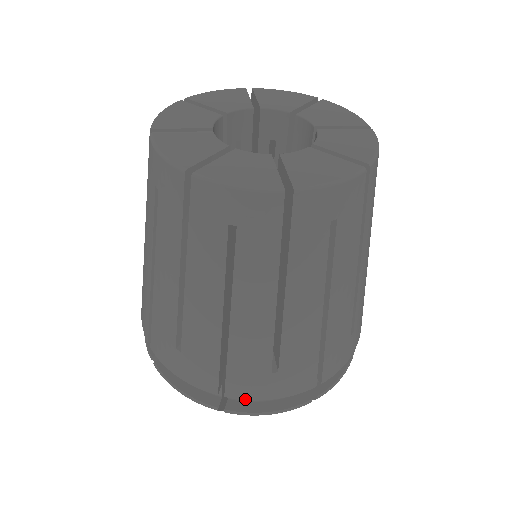
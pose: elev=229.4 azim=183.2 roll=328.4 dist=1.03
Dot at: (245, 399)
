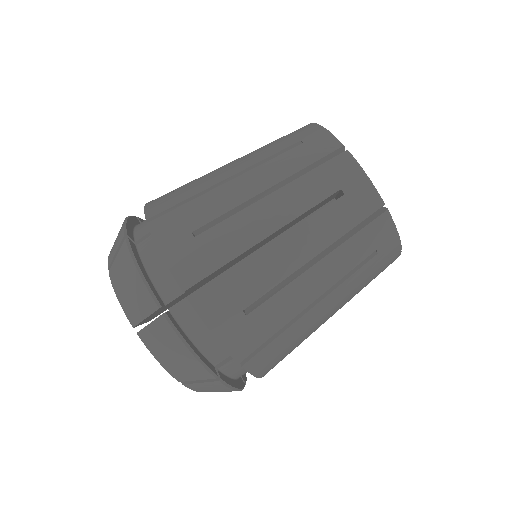
Dot at: (199, 314)
